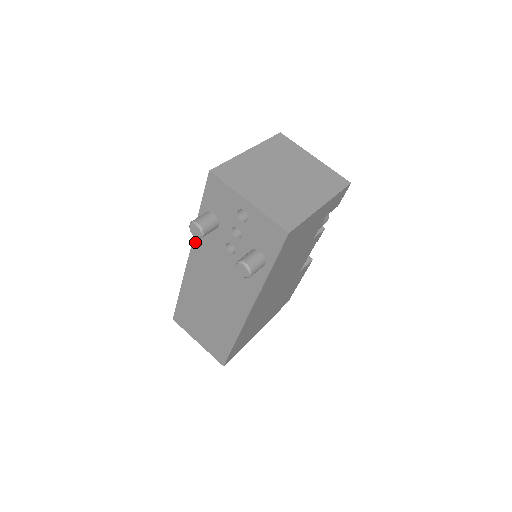
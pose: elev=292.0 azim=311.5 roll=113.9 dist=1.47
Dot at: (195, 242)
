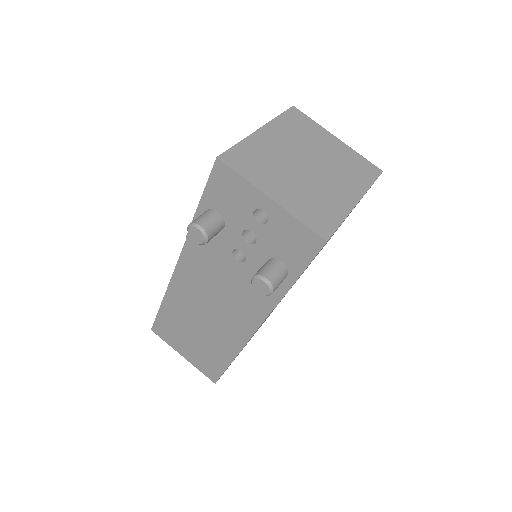
Dot at: (188, 245)
